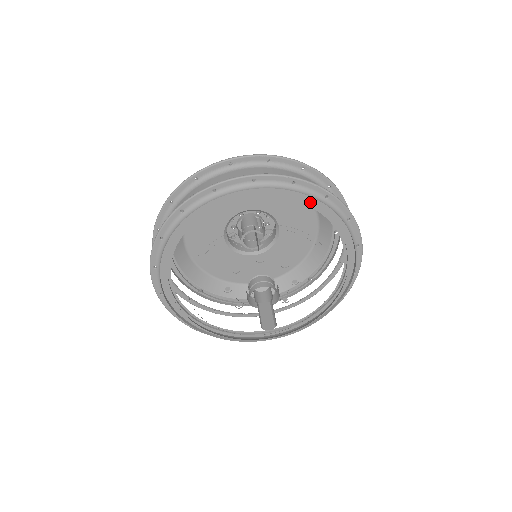
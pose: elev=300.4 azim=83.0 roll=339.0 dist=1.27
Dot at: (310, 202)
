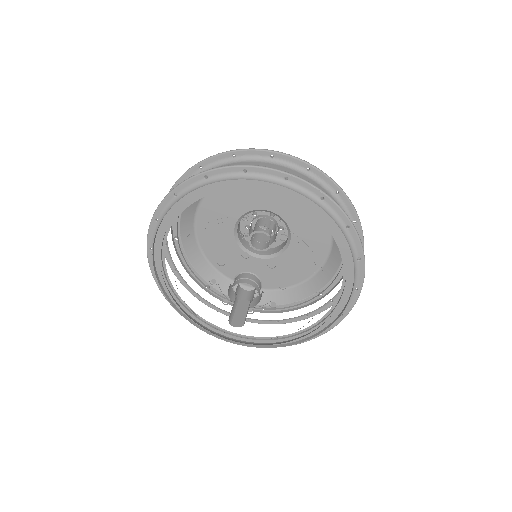
Dot at: (302, 201)
